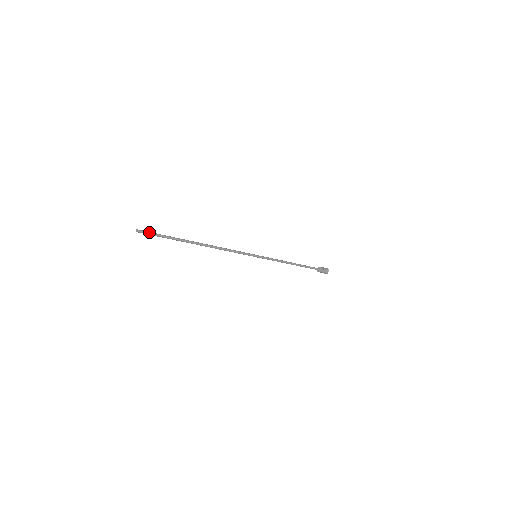
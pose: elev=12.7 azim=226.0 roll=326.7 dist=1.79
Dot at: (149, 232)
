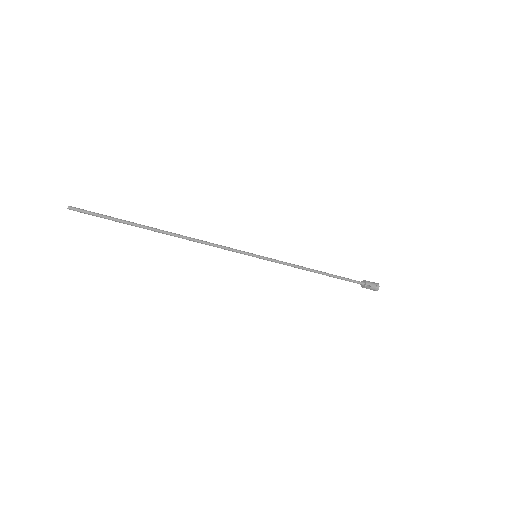
Dot at: (86, 211)
